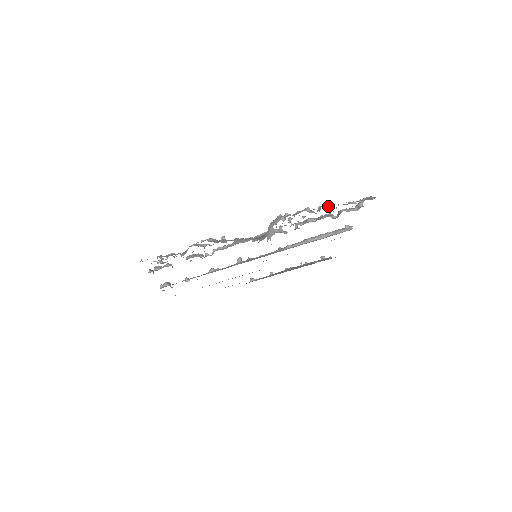
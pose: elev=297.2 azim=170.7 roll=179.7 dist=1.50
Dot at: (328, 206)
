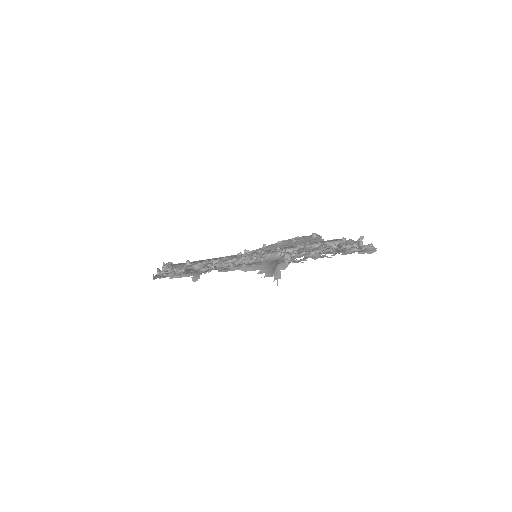
Dot at: occluded
